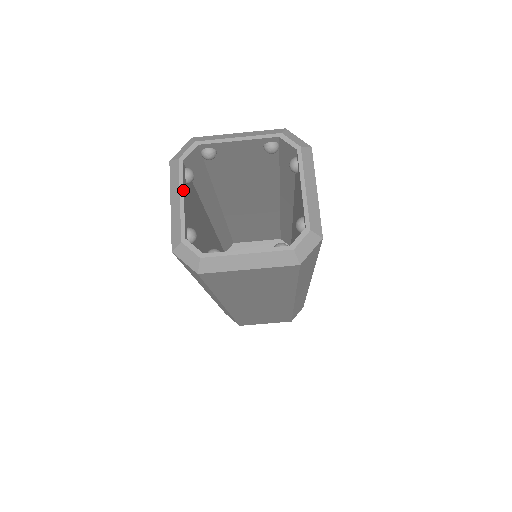
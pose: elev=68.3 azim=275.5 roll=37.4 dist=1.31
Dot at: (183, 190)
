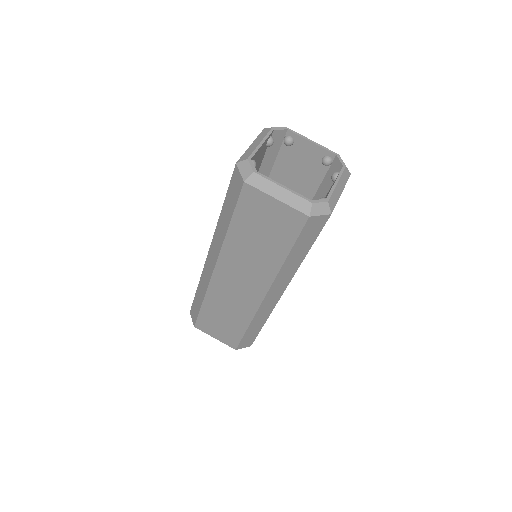
Dot at: (265, 140)
